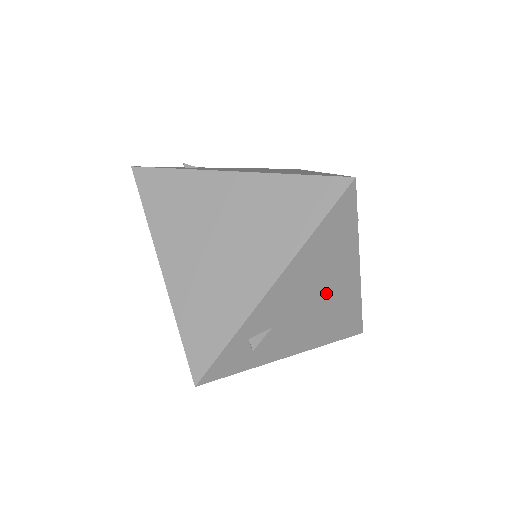
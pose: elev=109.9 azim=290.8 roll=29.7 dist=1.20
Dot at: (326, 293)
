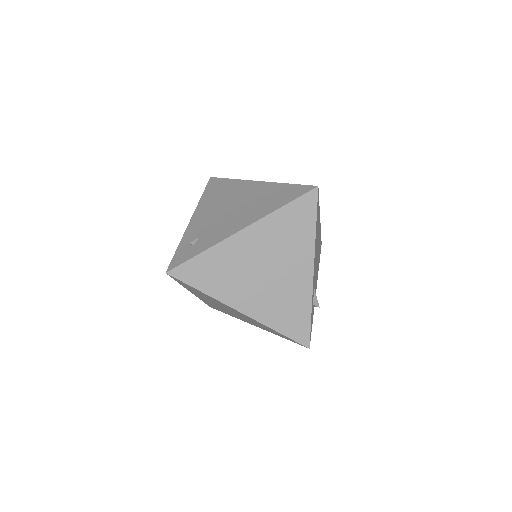
Dot at: occluded
